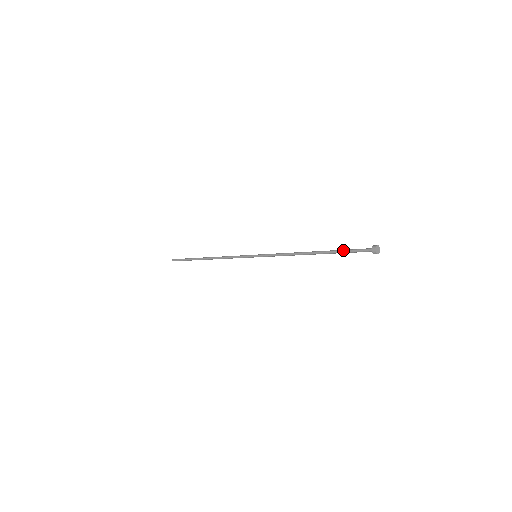
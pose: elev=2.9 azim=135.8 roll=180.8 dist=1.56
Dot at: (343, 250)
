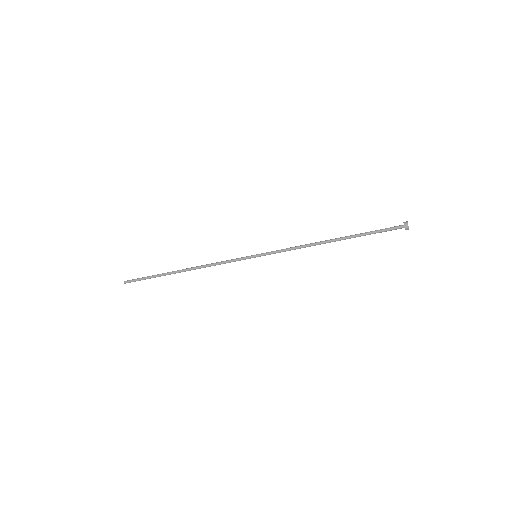
Dot at: (370, 232)
